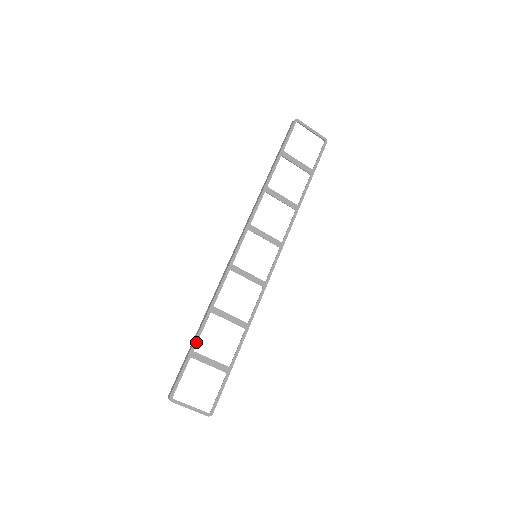
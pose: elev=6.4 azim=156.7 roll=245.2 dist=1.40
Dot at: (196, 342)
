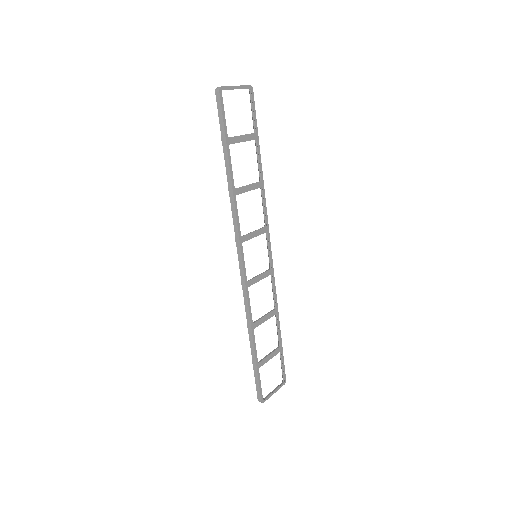
Dot at: (256, 357)
